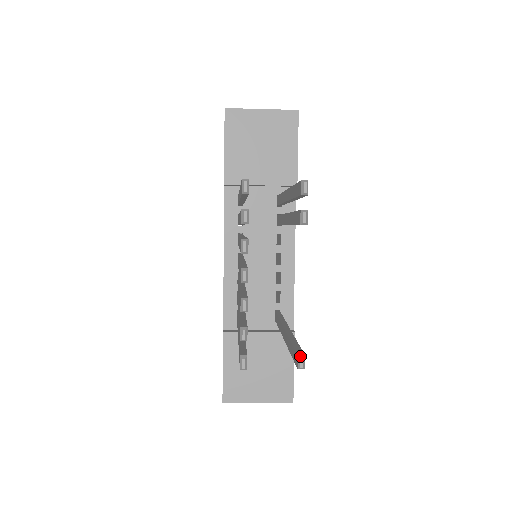
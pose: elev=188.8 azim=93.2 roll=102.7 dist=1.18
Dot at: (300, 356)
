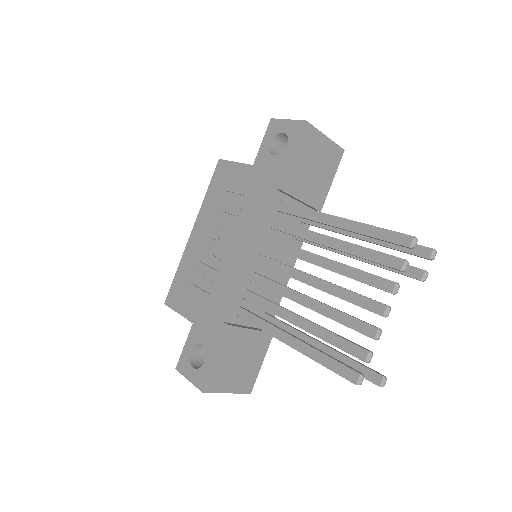
Dot at: (385, 377)
